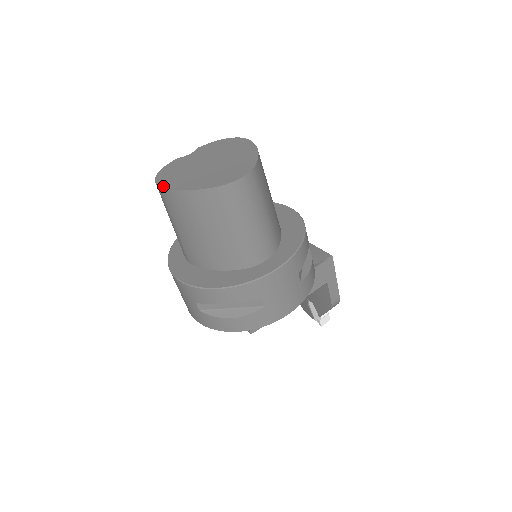
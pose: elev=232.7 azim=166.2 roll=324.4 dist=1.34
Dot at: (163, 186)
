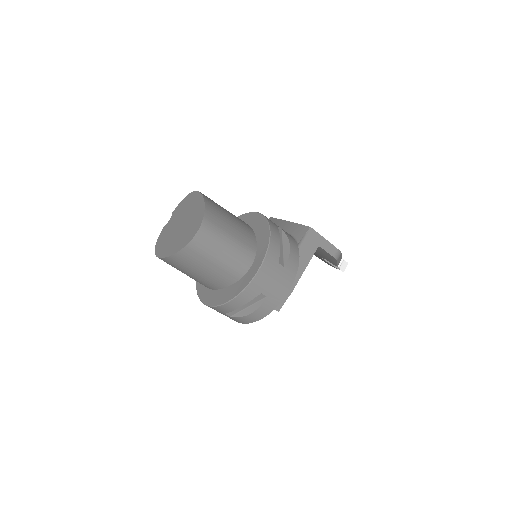
Dot at: (159, 257)
